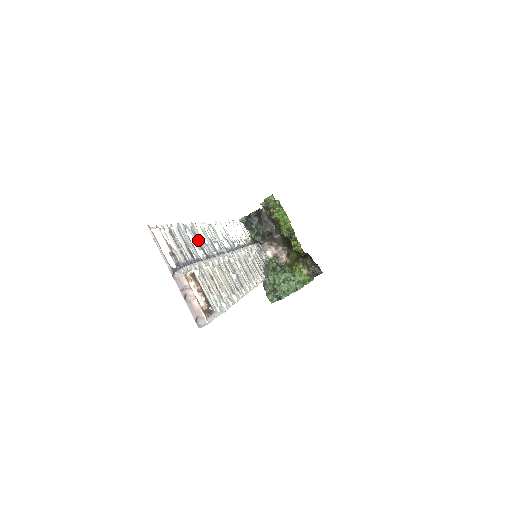
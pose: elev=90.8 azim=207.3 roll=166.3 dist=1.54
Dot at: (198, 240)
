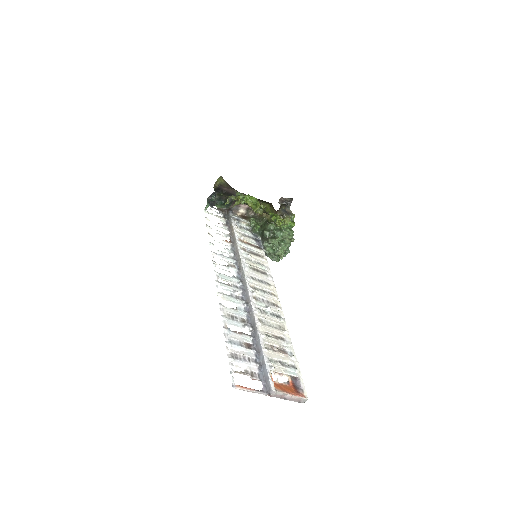
Dot at: (235, 318)
